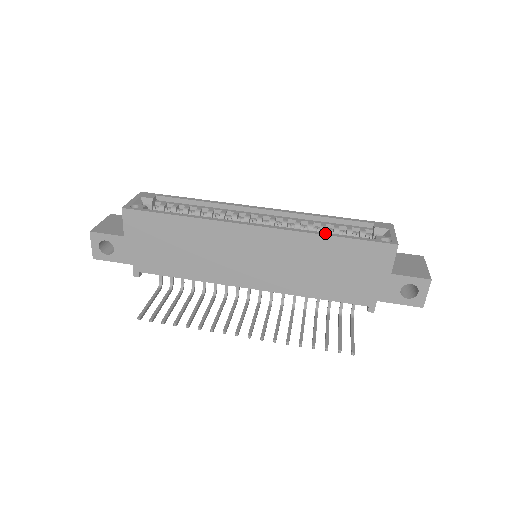
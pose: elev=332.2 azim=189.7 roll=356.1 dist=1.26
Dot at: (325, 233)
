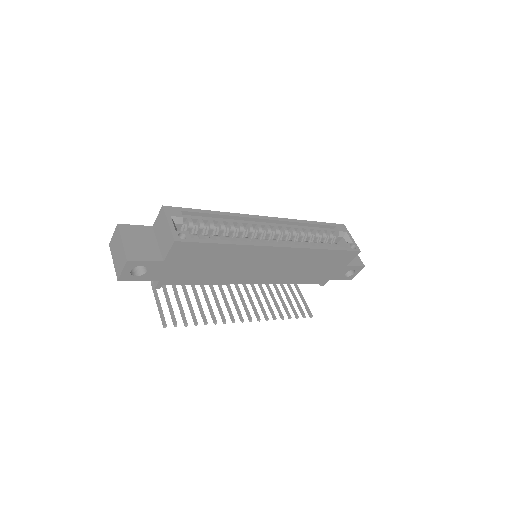
Dot at: (323, 247)
